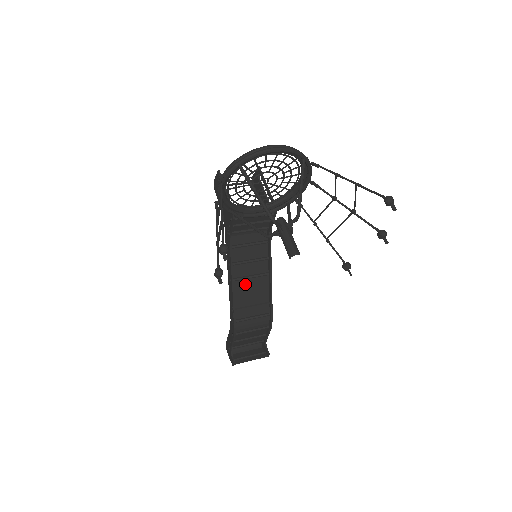
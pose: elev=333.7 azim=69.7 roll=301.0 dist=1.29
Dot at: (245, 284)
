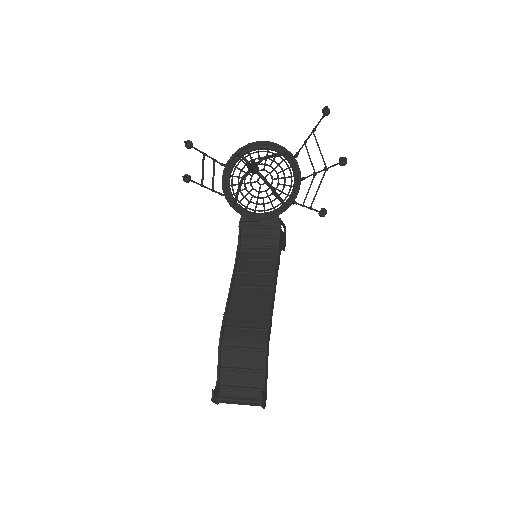
Dot at: (245, 294)
